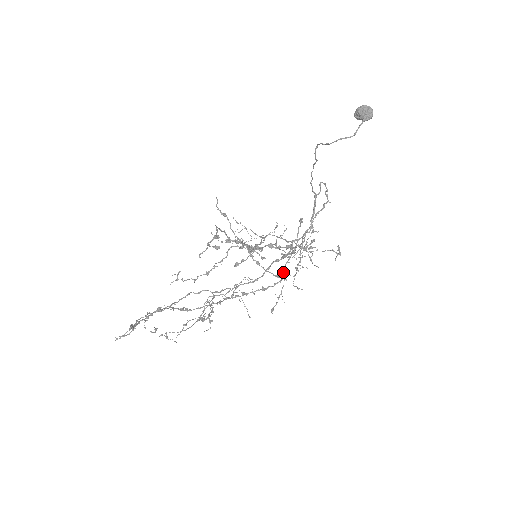
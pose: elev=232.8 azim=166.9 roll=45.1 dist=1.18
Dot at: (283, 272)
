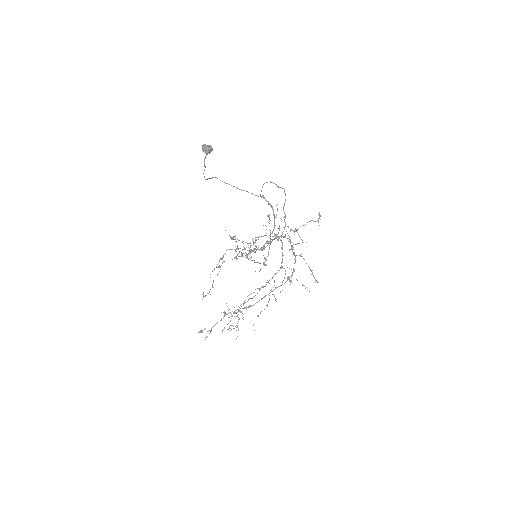
Dot at: (293, 254)
